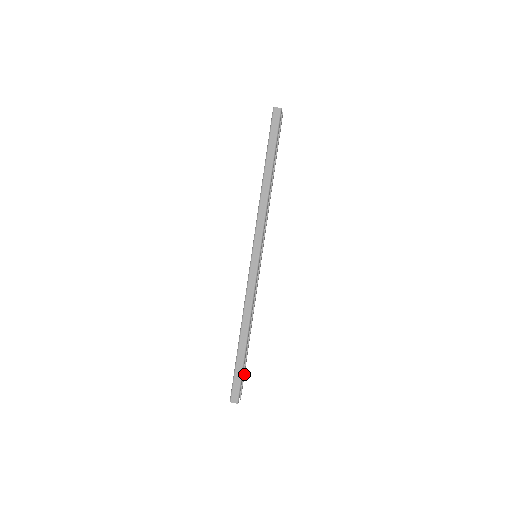
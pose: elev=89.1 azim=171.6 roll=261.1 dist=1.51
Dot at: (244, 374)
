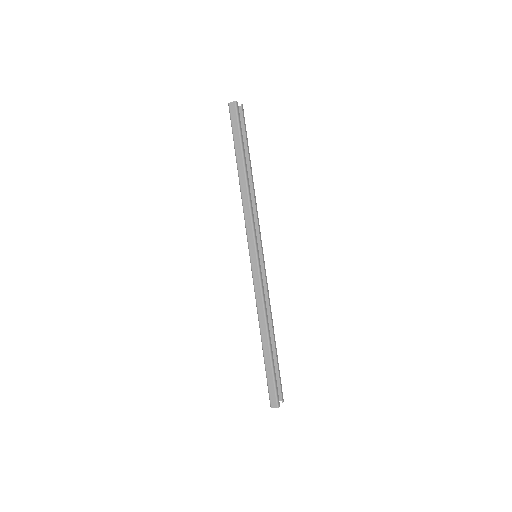
Dot at: (279, 376)
